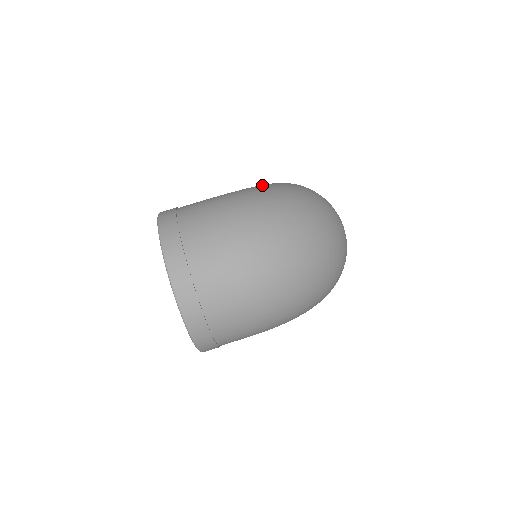
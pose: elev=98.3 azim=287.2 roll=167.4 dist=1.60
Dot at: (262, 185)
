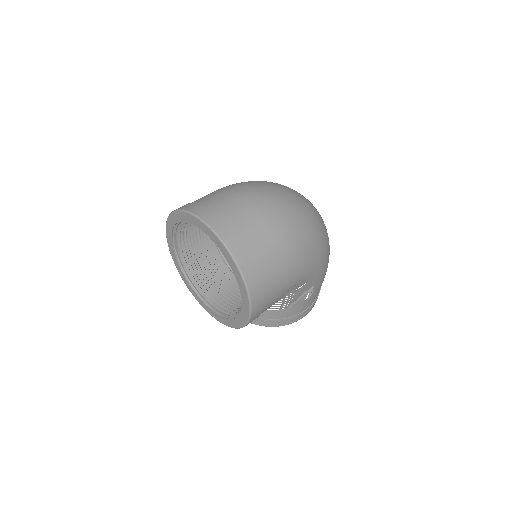
Dot at: occluded
